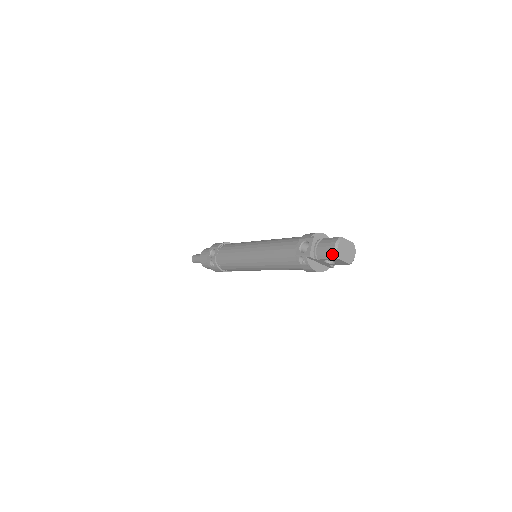
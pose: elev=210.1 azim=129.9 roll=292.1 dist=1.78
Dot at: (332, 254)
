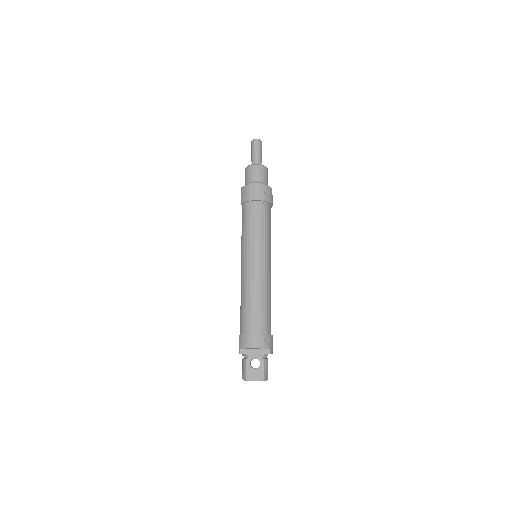
Dot at: occluded
